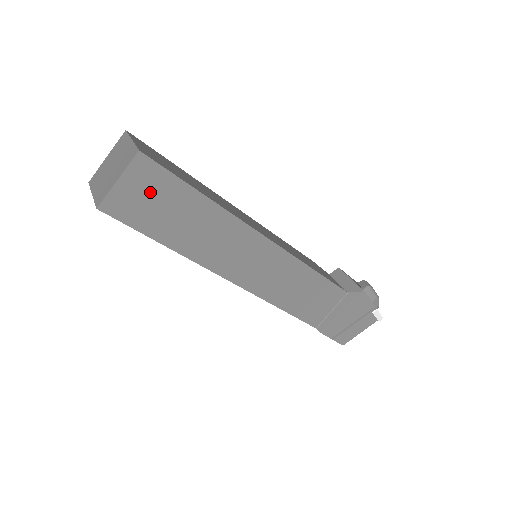
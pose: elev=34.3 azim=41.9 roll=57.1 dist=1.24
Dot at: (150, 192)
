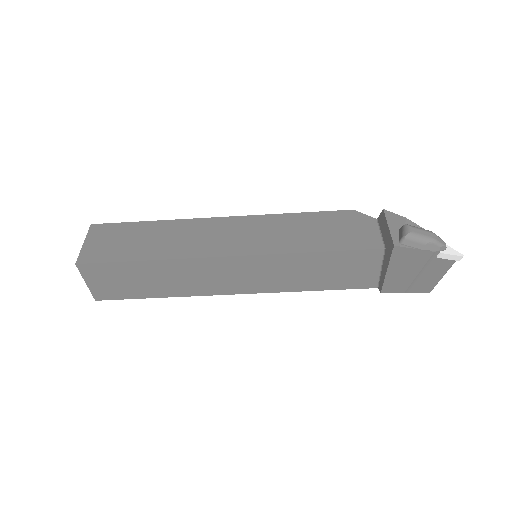
Dot at: (110, 278)
